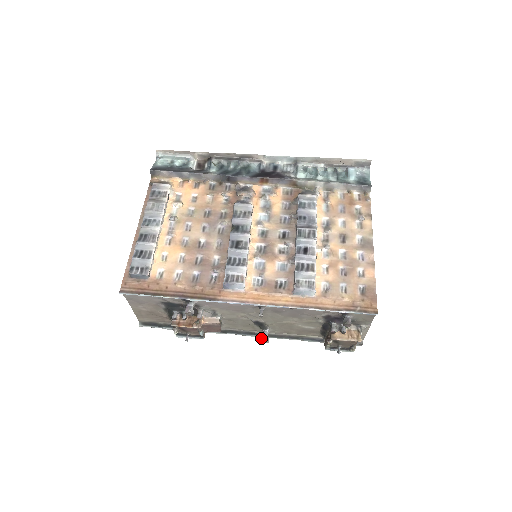
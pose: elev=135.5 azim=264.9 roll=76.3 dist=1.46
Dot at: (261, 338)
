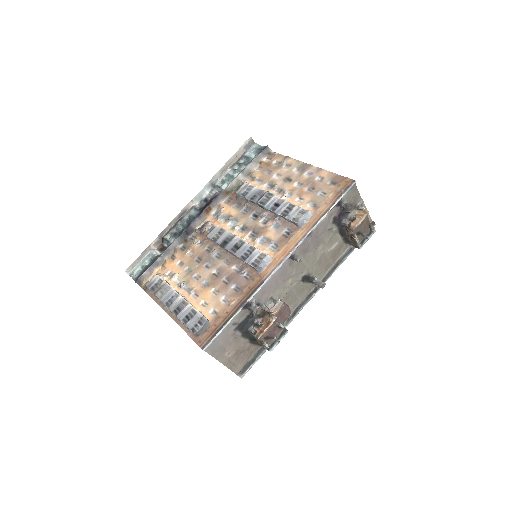
Dot at: occluded
